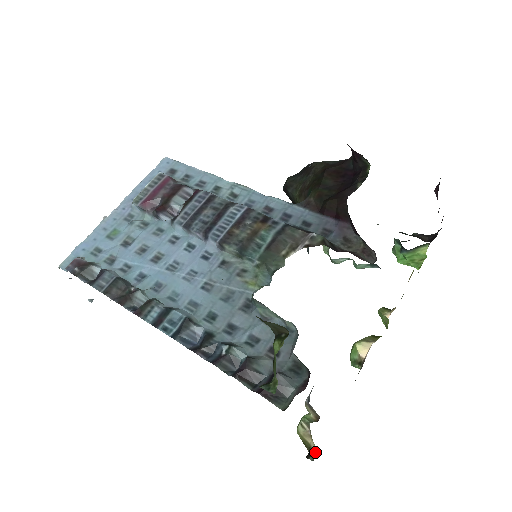
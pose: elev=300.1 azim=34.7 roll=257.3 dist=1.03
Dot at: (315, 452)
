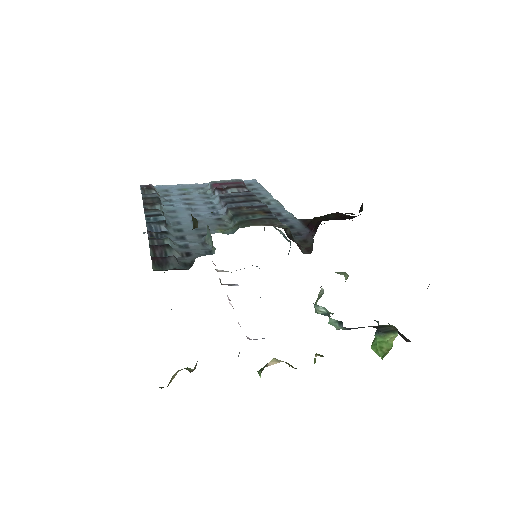
Dot at: occluded
